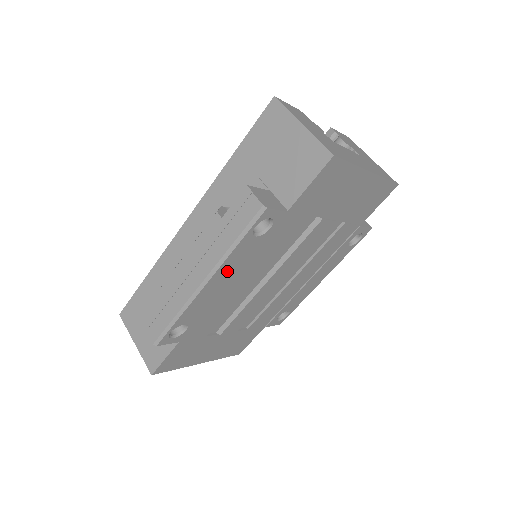
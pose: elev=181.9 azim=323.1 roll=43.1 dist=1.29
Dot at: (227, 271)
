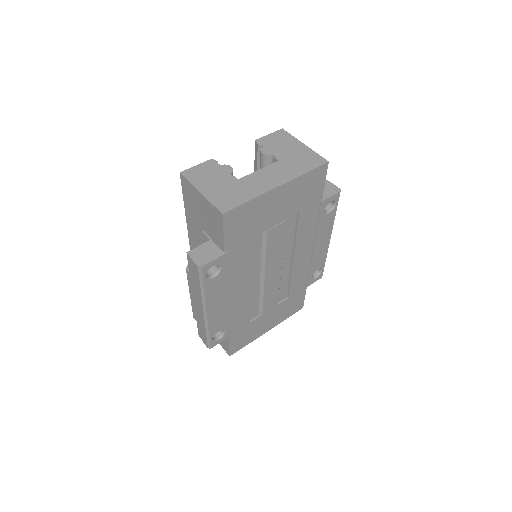
Dot at: (215, 299)
